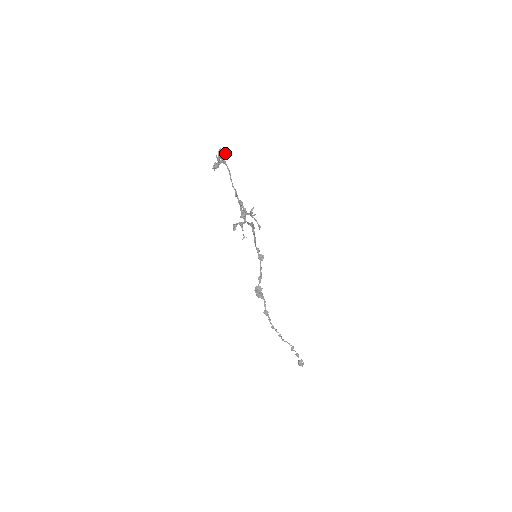
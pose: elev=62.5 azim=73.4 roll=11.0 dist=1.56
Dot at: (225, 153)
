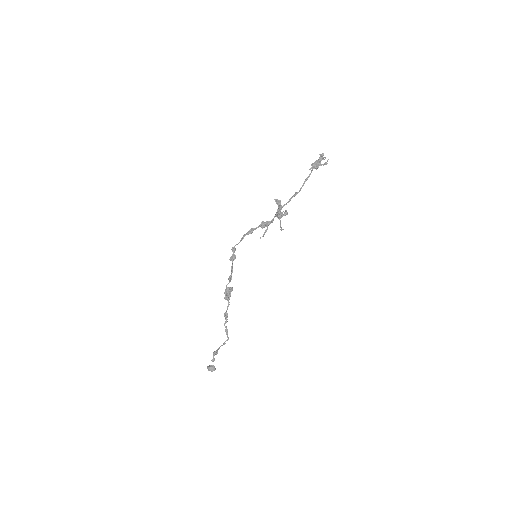
Dot at: occluded
